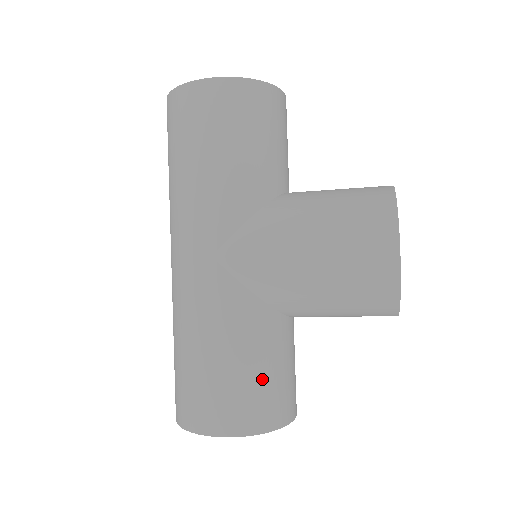
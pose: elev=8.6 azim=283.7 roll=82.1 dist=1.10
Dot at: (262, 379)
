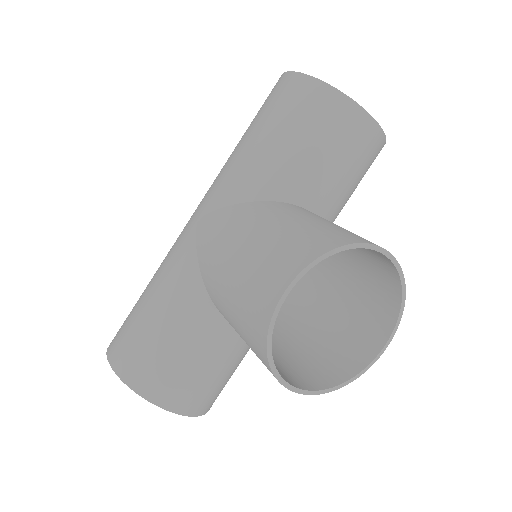
Dot at: (158, 343)
